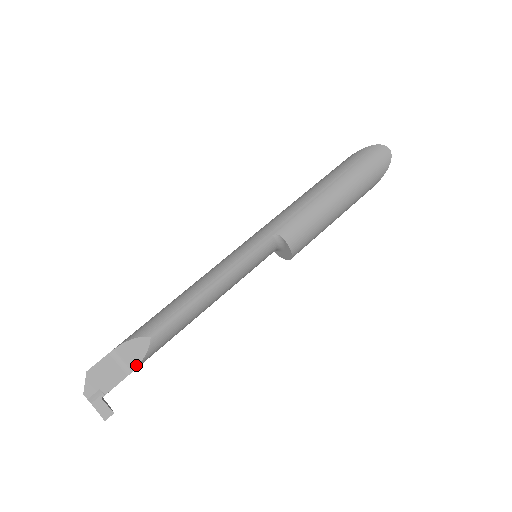
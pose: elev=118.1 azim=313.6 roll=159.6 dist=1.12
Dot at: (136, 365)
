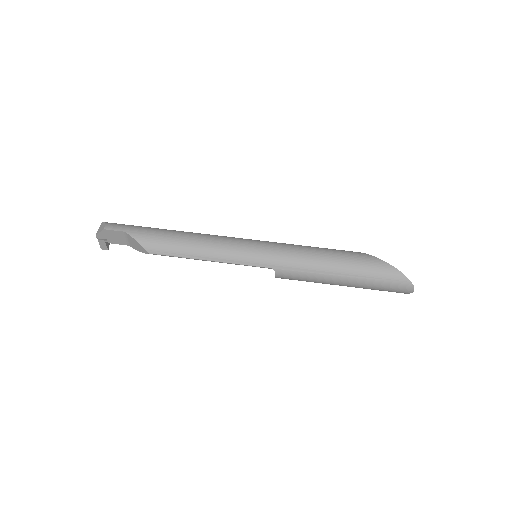
Dot at: (134, 248)
